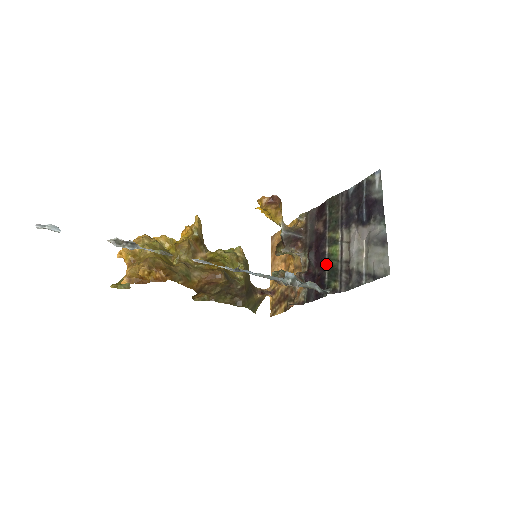
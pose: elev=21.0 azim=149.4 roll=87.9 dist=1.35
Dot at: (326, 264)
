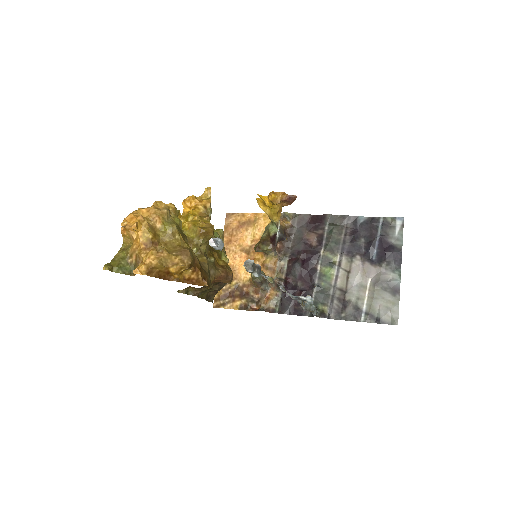
Dot at: (316, 283)
